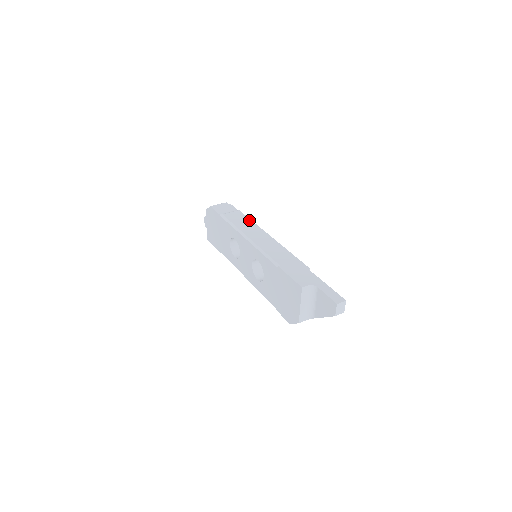
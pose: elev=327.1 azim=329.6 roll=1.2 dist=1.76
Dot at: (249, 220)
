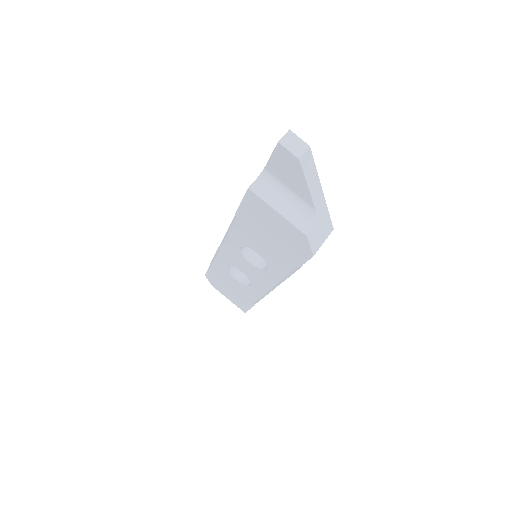
Dot at: occluded
